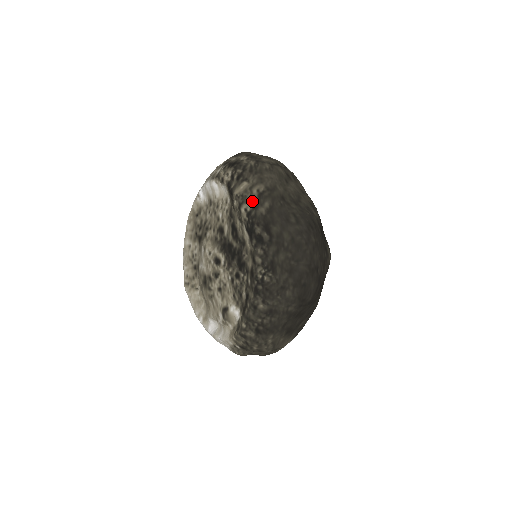
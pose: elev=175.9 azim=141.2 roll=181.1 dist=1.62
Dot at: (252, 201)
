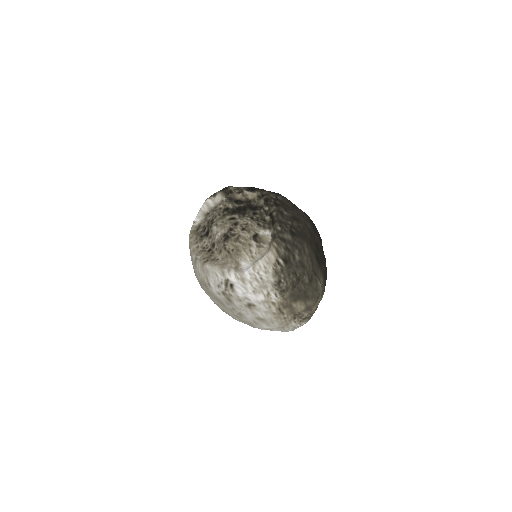
Dot at: occluded
